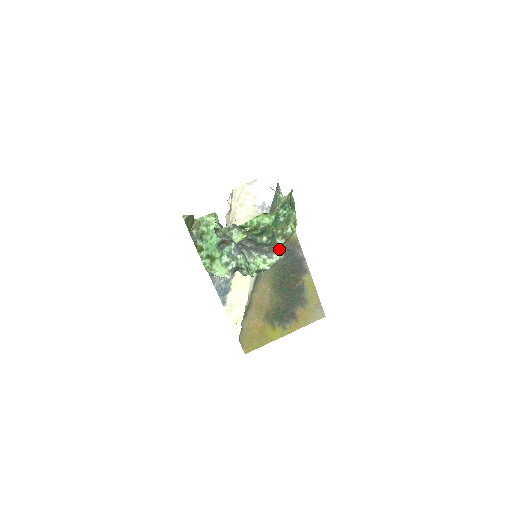
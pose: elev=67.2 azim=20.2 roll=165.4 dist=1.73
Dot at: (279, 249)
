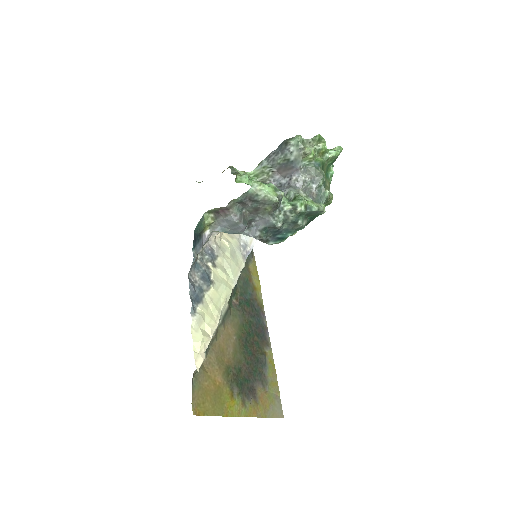
Dot at: (322, 202)
